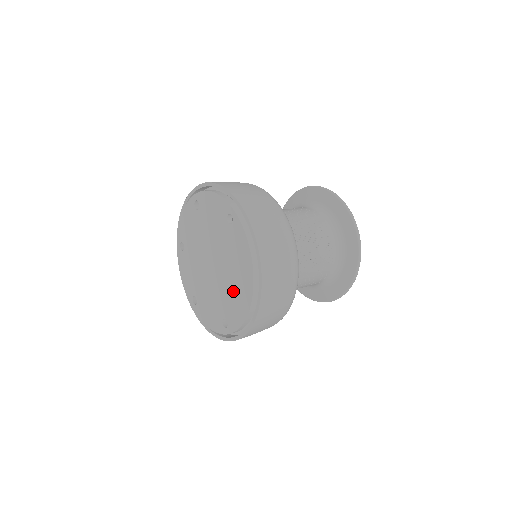
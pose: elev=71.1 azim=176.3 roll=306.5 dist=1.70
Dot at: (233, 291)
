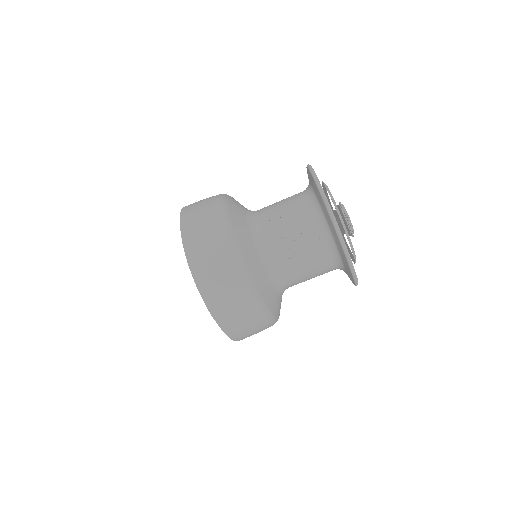
Dot at: occluded
